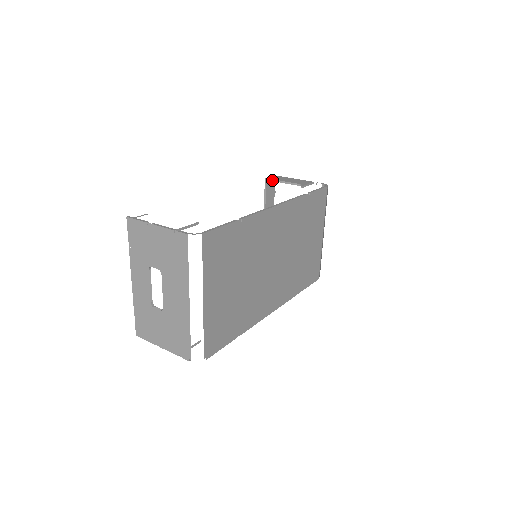
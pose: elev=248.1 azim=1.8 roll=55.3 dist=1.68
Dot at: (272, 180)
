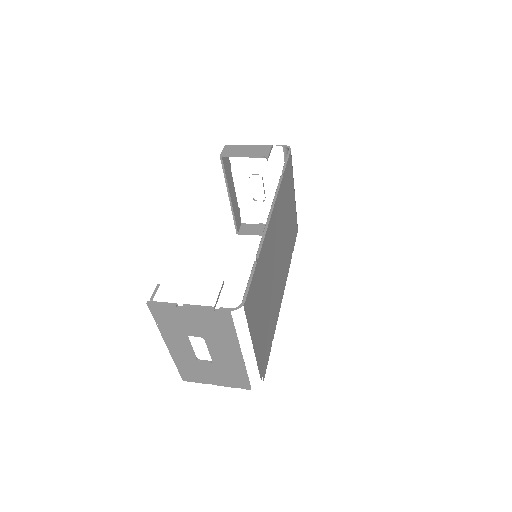
Dot at: (229, 156)
